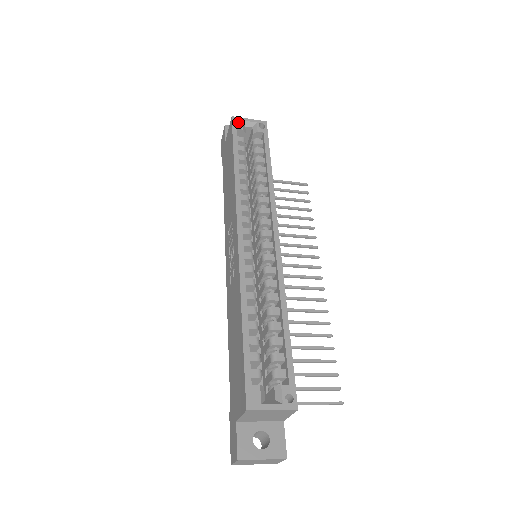
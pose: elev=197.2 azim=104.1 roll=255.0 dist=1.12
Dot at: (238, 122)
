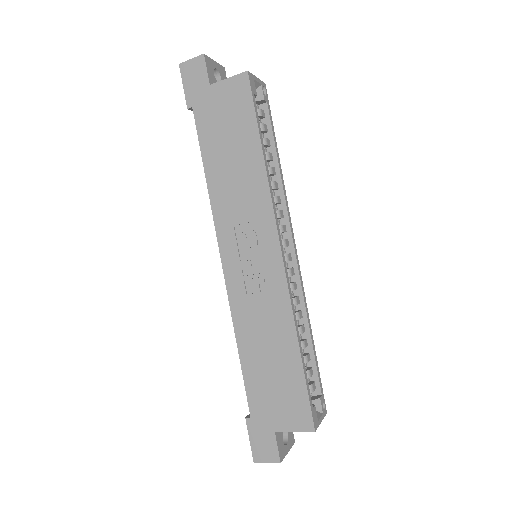
Dot at: (253, 82)
